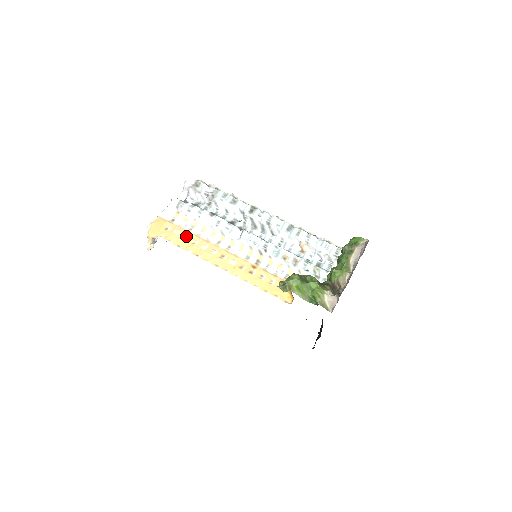
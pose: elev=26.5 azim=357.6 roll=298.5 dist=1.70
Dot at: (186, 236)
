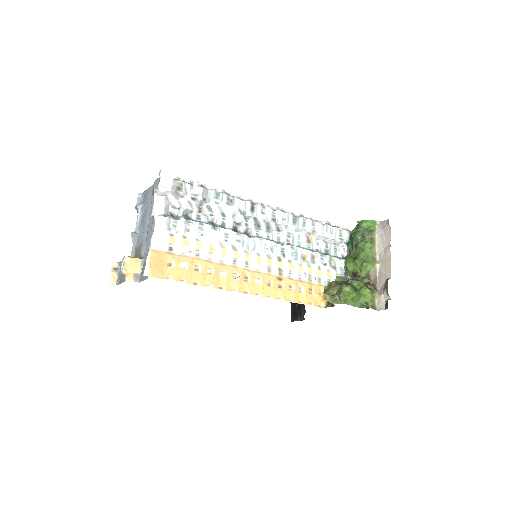
Dot at: (197, 267)
